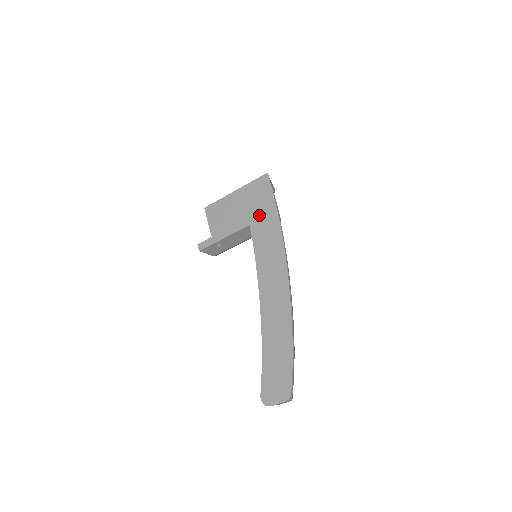
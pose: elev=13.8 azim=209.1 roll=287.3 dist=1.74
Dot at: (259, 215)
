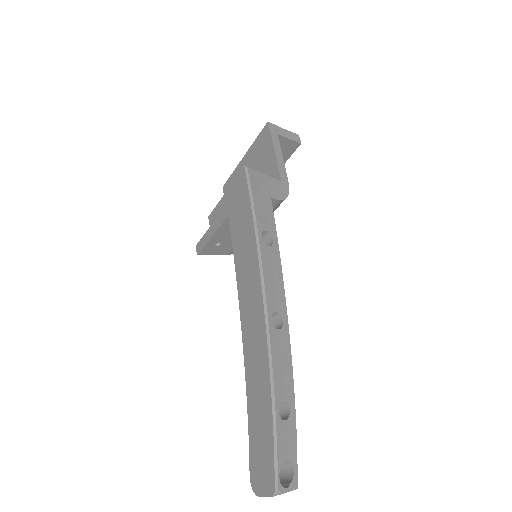
Dot at: (234, 199)
